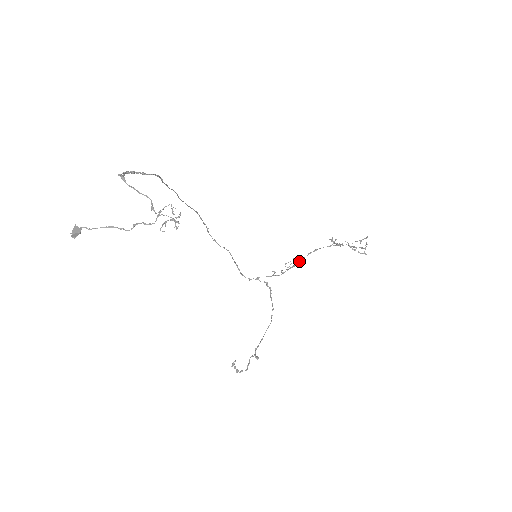
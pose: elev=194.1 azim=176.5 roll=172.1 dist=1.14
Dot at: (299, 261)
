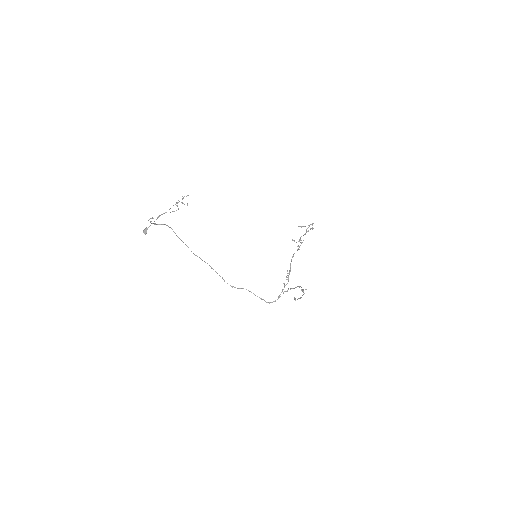
Dot at: (290, 266)
